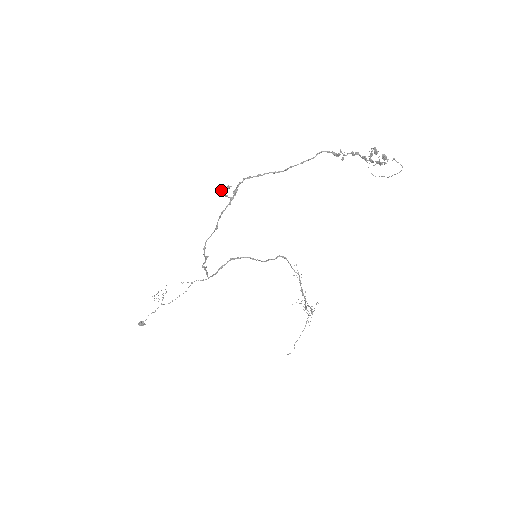
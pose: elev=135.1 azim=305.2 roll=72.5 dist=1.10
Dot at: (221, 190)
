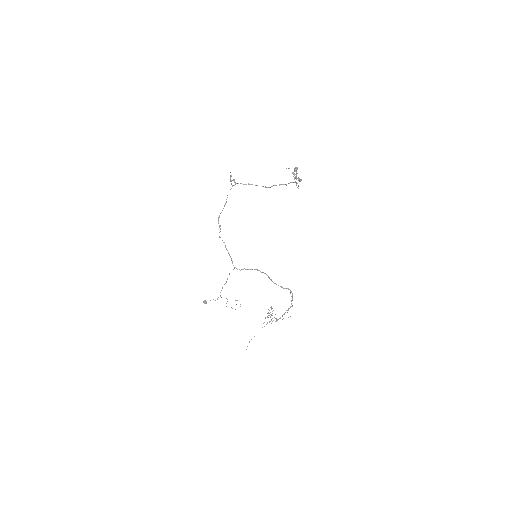
Dot at: (231, 180)
